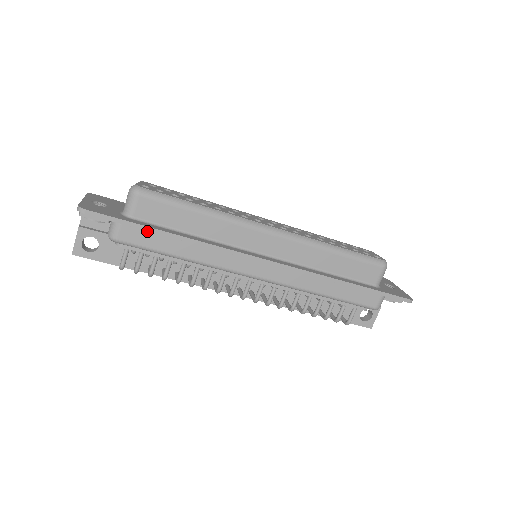
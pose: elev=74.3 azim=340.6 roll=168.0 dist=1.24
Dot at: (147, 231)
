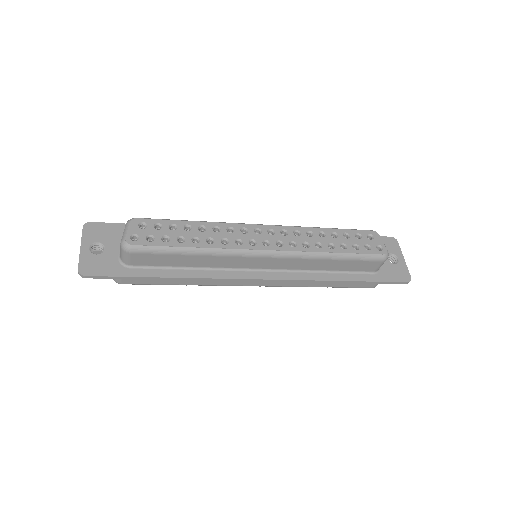
Dot at: (146, 276)
